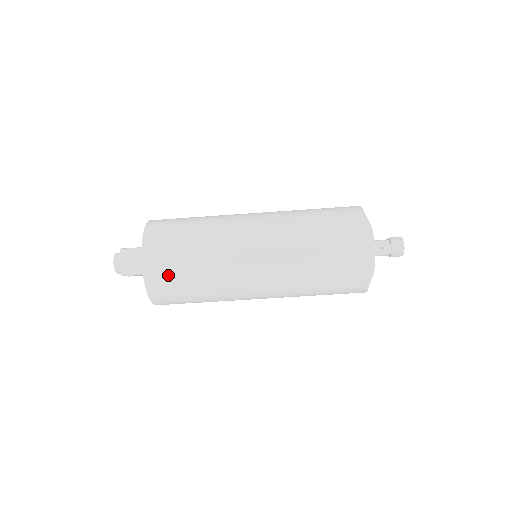
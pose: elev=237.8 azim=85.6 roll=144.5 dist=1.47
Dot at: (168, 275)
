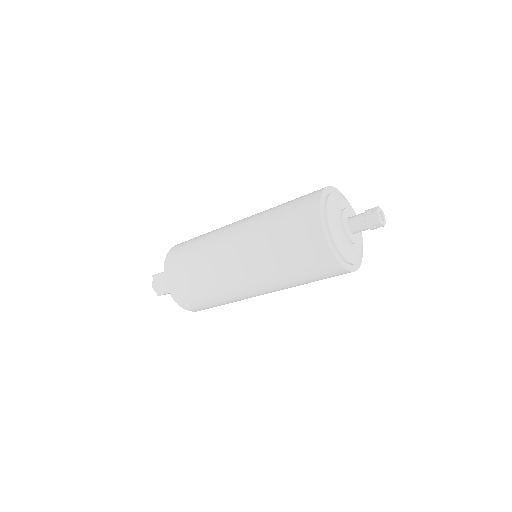
Dot at: (184, 290)
